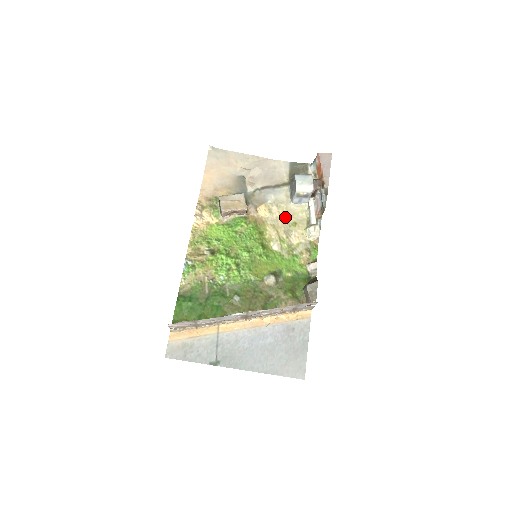
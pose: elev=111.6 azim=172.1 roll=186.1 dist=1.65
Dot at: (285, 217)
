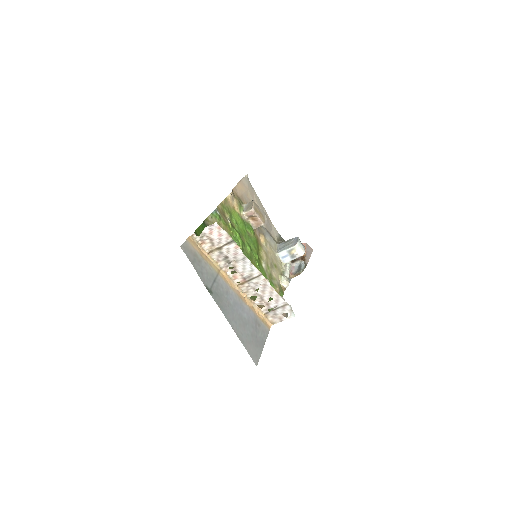
Dot at: (272, 256)
